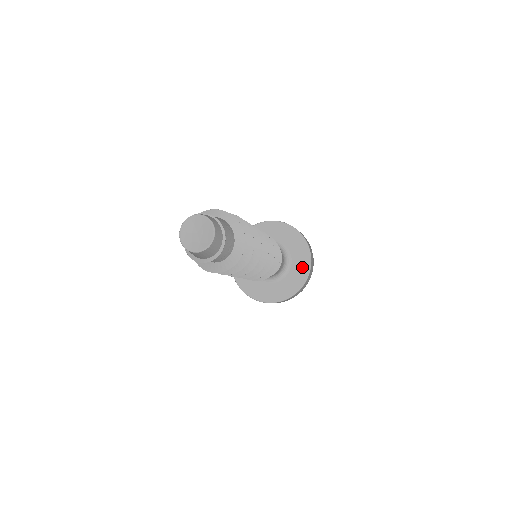
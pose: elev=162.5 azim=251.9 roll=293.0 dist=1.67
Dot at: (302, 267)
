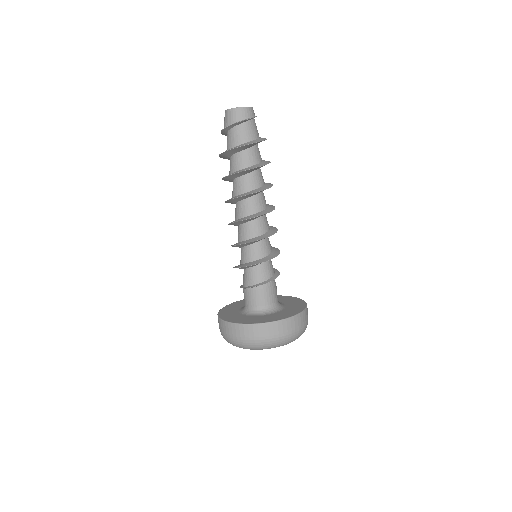
Dot at: (285, 315)
